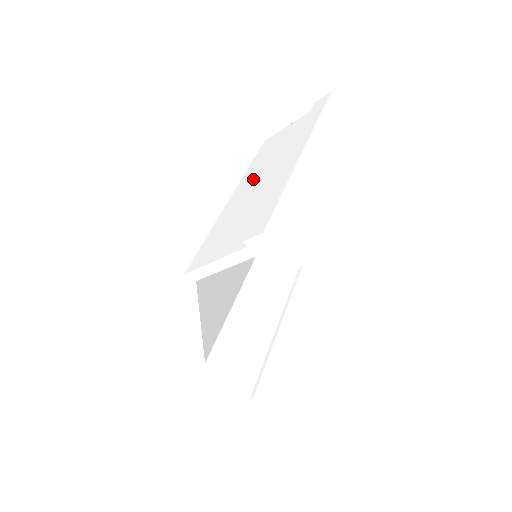
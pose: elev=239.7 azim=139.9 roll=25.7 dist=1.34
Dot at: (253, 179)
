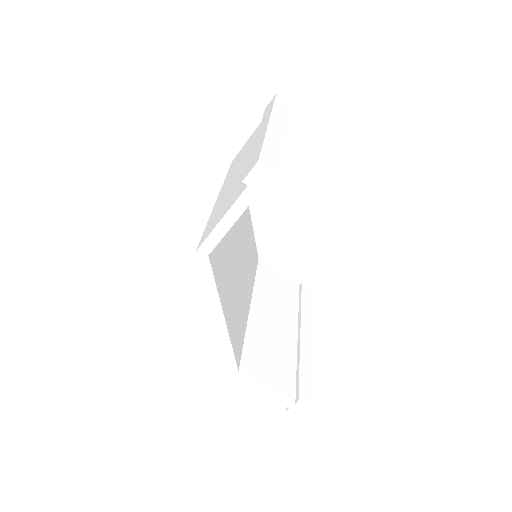
Dot at: (233, 174)
